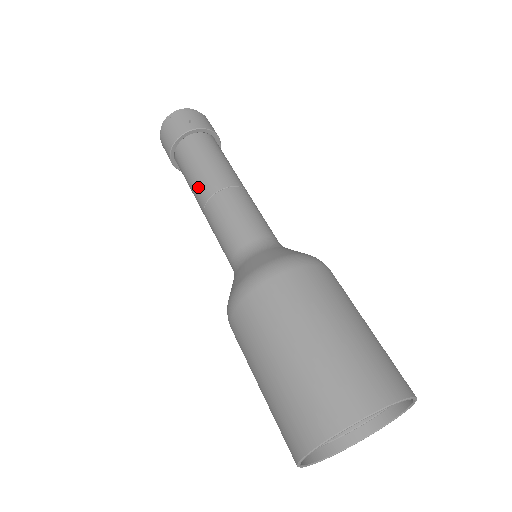
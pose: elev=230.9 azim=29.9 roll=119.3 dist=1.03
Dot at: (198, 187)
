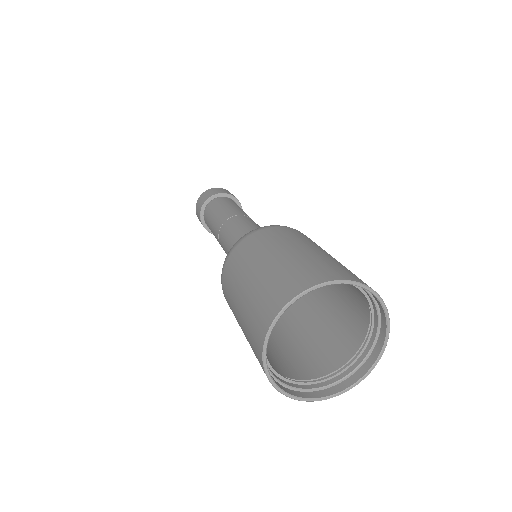
Dot at: (219, 217)
